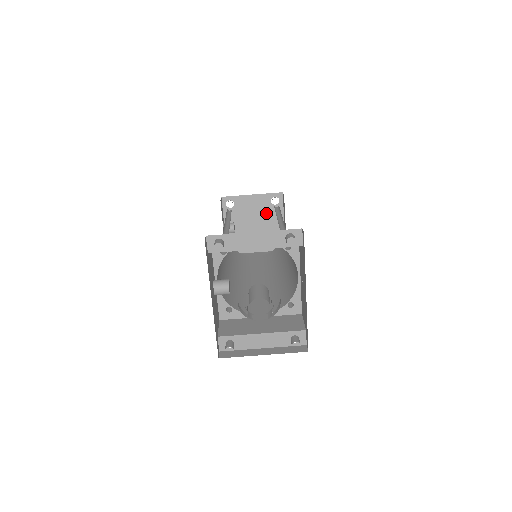
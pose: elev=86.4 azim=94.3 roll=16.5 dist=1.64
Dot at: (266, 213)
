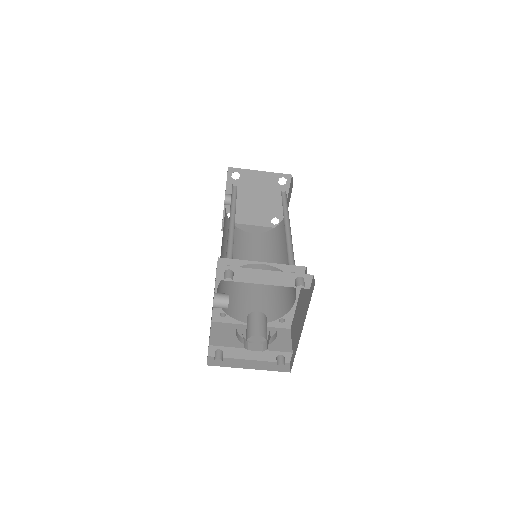
Dot at: (270, 191)
